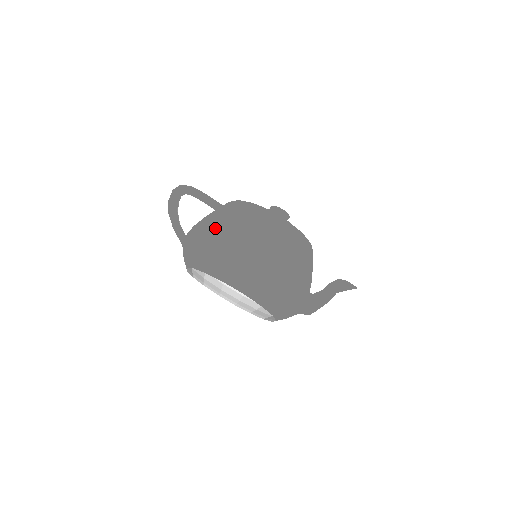
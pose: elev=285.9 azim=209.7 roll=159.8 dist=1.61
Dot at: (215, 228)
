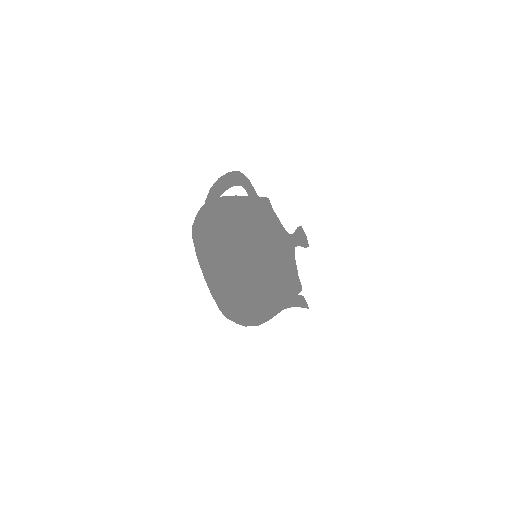
Dot at: (237, 253)
